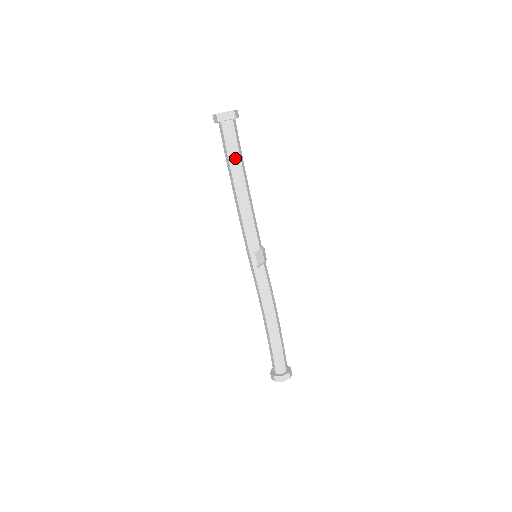
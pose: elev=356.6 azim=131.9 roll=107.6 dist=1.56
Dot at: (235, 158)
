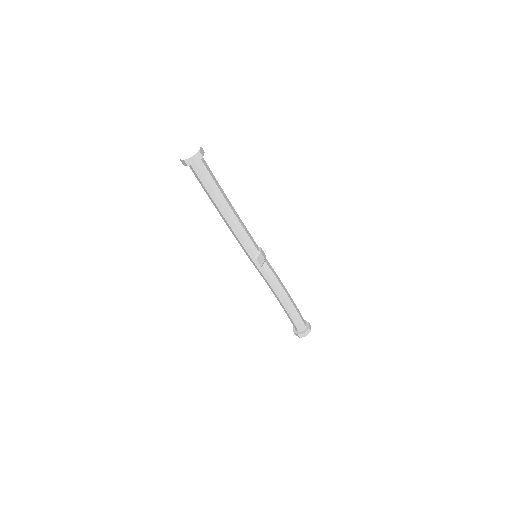
Dot at: (213, 190)
